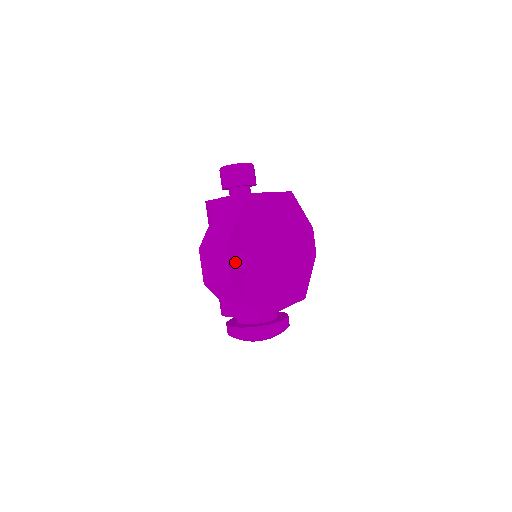
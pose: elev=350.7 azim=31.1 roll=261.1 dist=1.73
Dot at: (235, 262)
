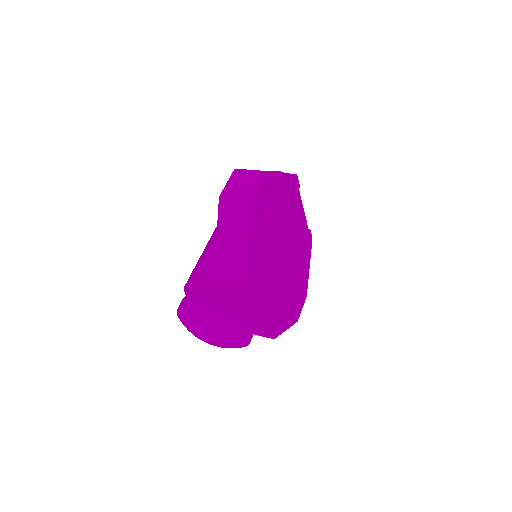
Dot at: (265, 194)
